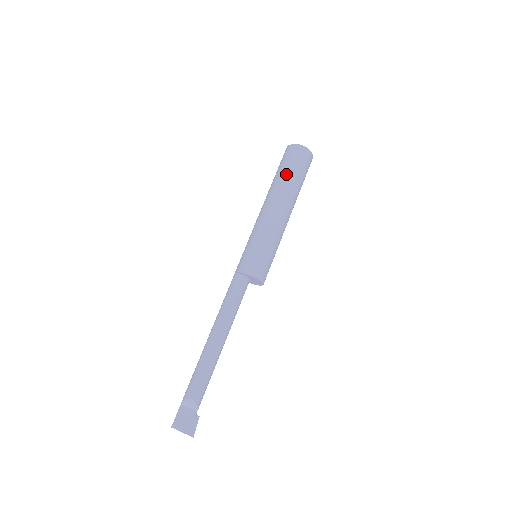
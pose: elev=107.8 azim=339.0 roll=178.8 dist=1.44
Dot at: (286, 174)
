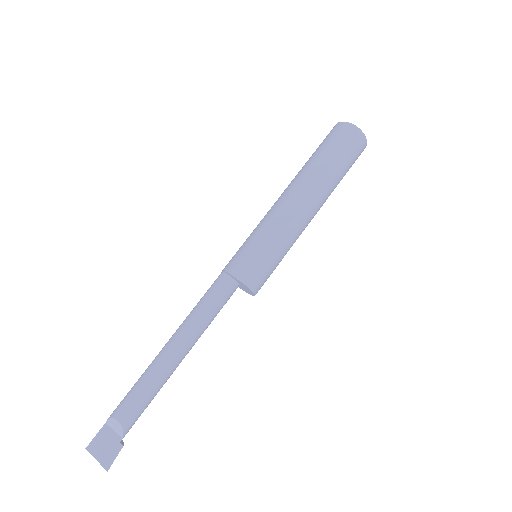
Dot at: (322, 158)
